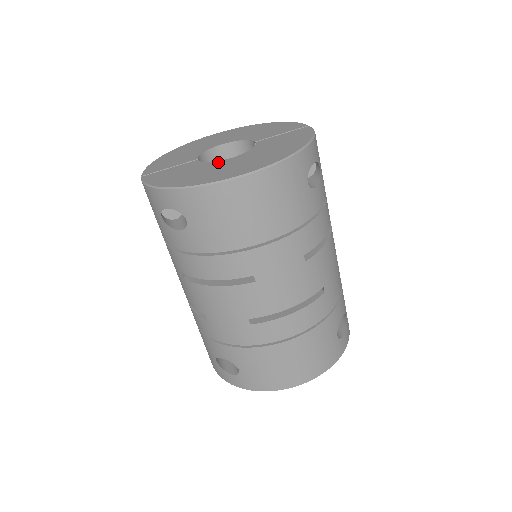
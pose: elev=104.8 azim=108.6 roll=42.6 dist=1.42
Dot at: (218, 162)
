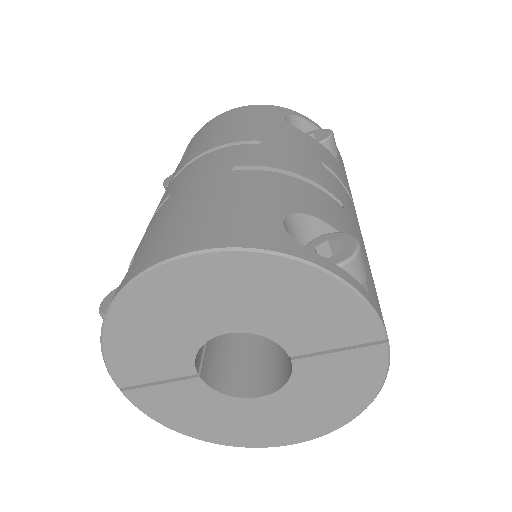
Dot at: (240, 403)
